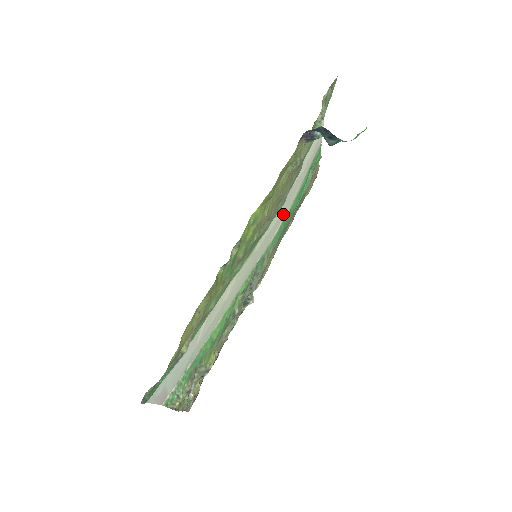
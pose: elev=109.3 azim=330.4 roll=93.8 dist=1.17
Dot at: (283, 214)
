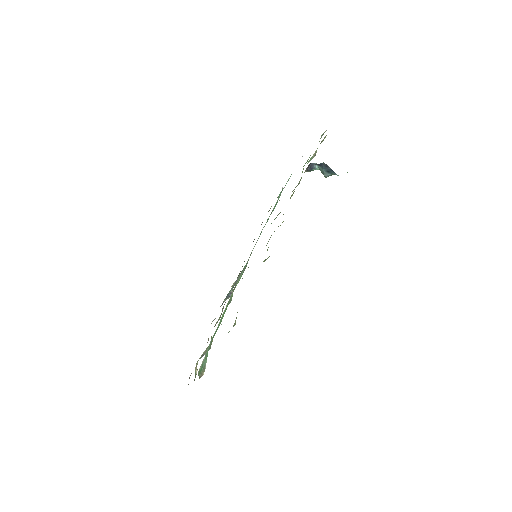
Dot at: occluded
